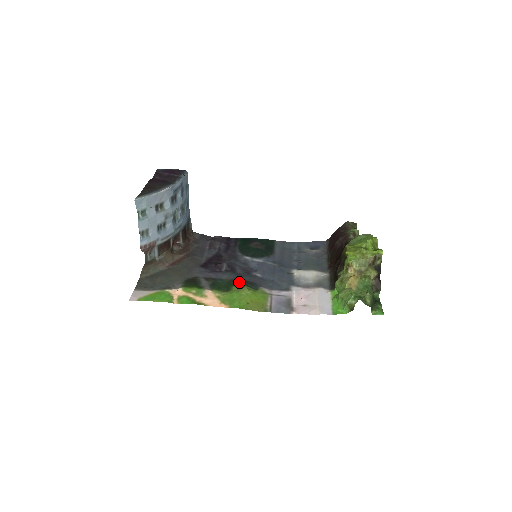
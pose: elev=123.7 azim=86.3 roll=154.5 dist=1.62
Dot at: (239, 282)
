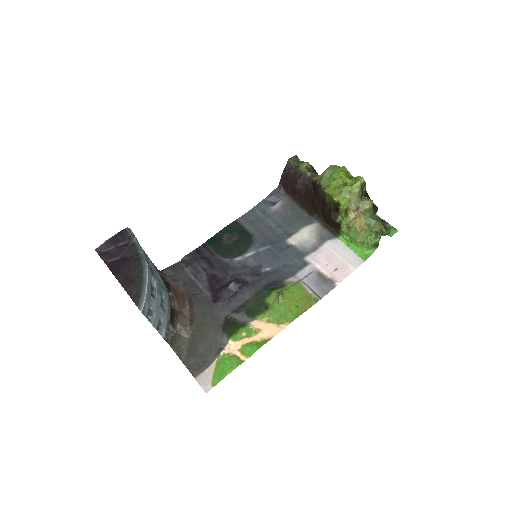
Dot at: (265, 291)
